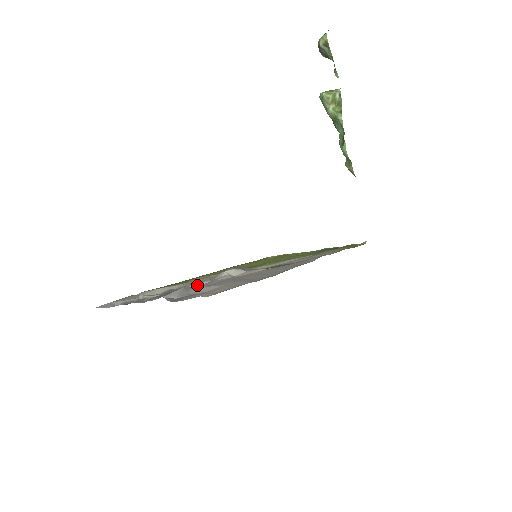
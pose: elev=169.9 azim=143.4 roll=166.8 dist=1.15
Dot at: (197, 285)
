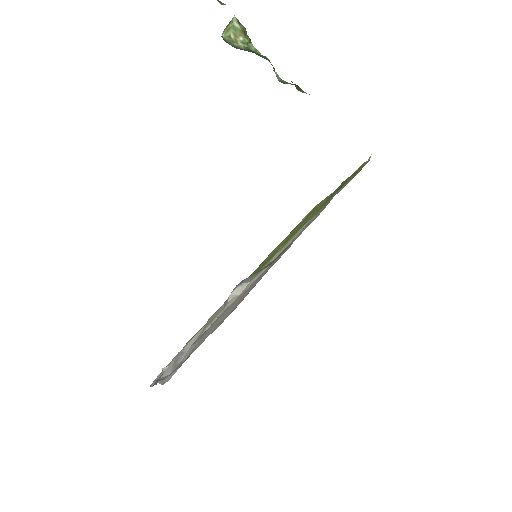
Dot at: occluded
